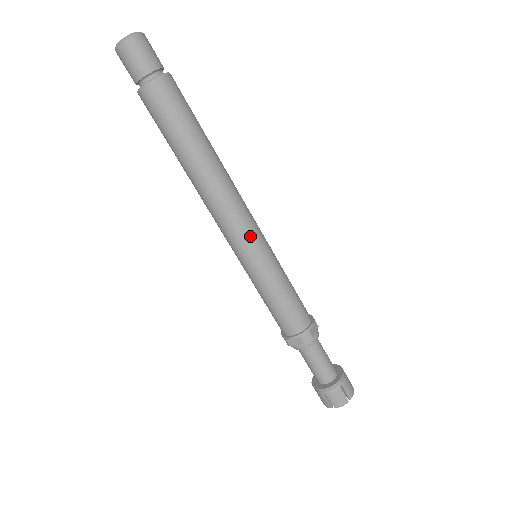
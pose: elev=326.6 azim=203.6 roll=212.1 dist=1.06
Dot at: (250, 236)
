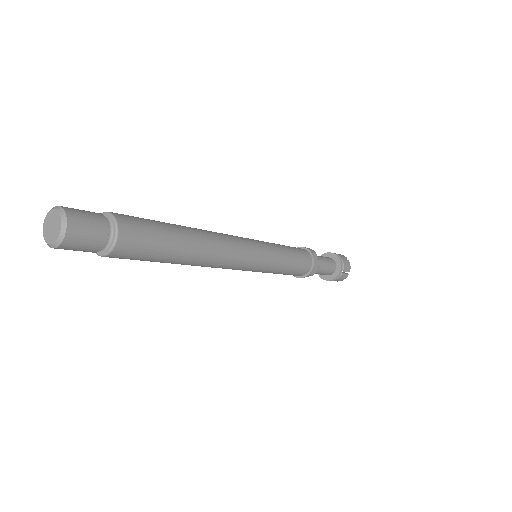
Dot at: (252, 262)
